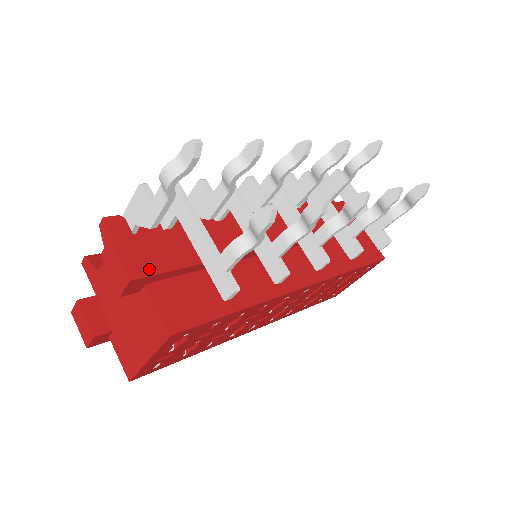
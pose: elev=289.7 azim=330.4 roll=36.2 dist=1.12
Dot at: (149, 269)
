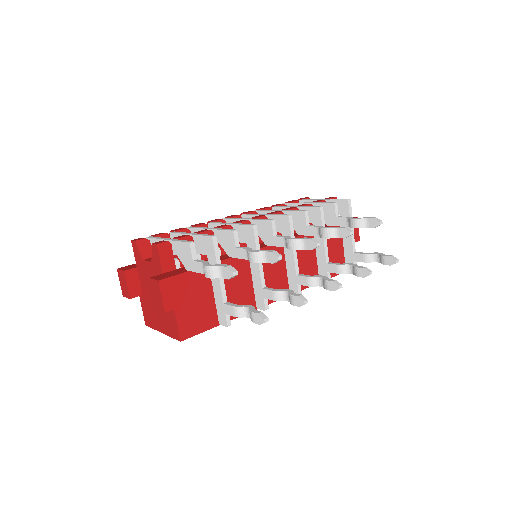
Dot at: (179, 303)
